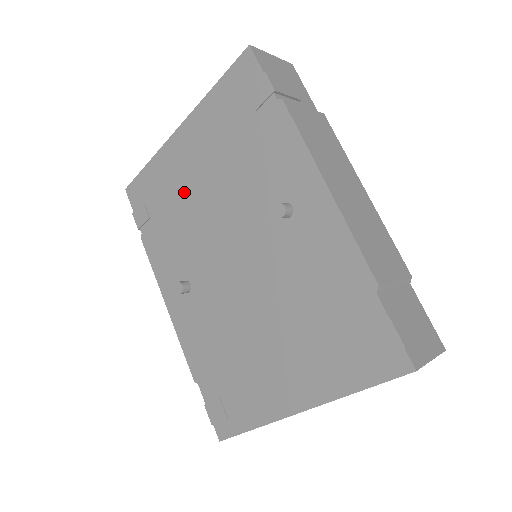
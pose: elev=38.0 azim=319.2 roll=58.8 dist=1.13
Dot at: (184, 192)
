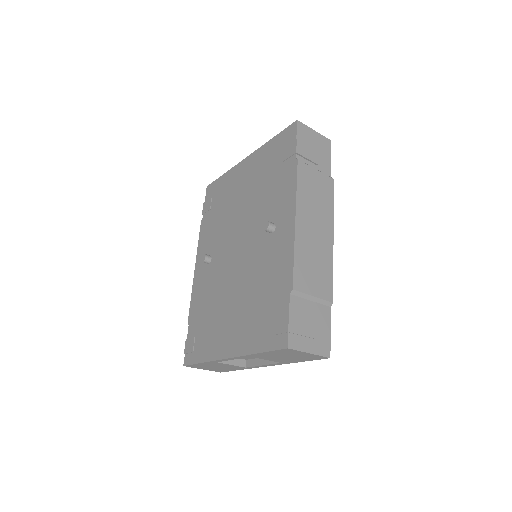
Dot at: (232, 199)
